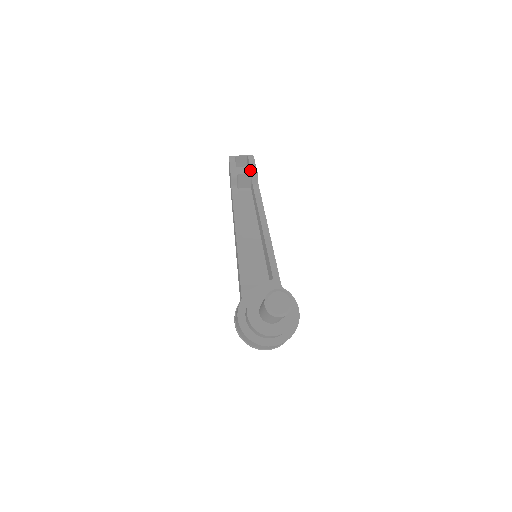
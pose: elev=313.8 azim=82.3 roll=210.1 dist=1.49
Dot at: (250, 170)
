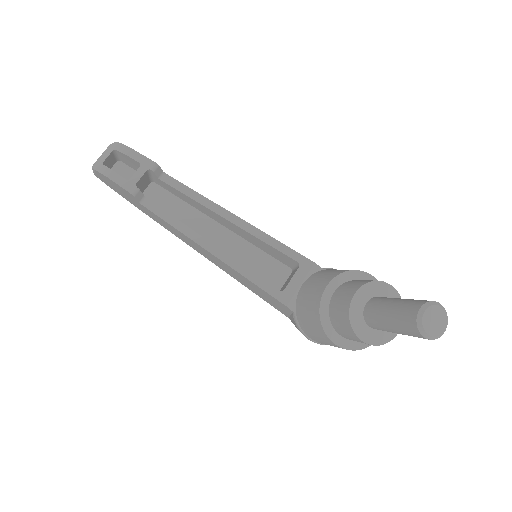
Dot at: (142, 166)
